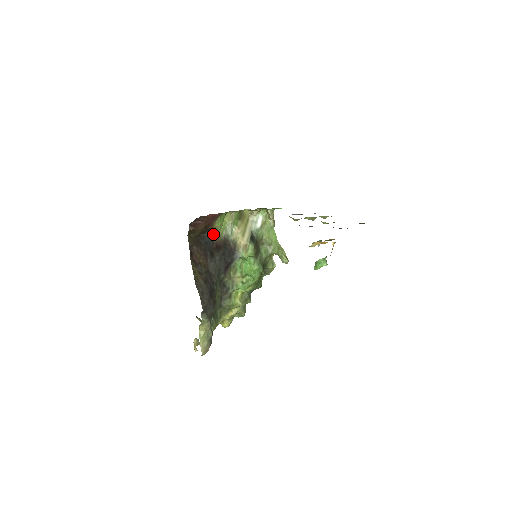
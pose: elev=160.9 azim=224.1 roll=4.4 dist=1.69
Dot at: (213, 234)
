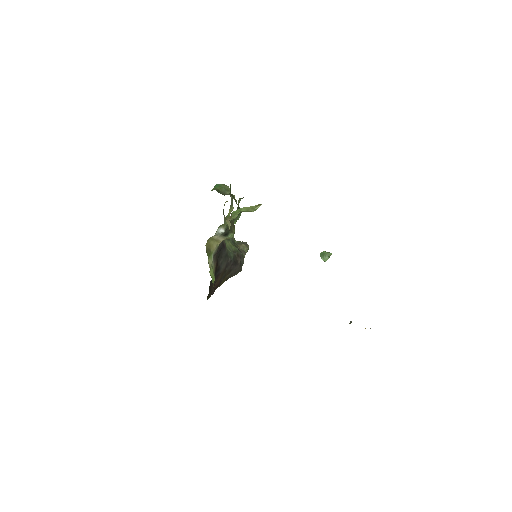
Dot at: occluded
